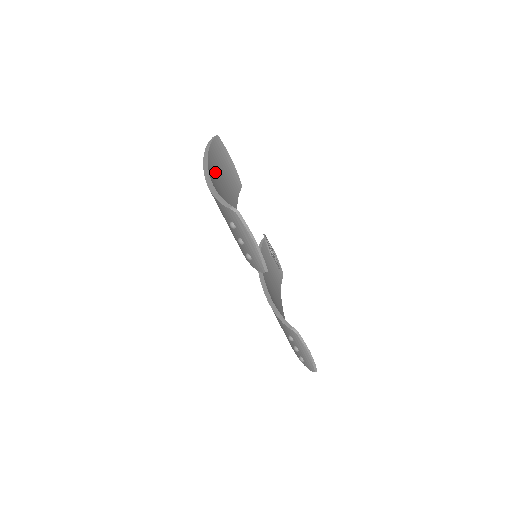
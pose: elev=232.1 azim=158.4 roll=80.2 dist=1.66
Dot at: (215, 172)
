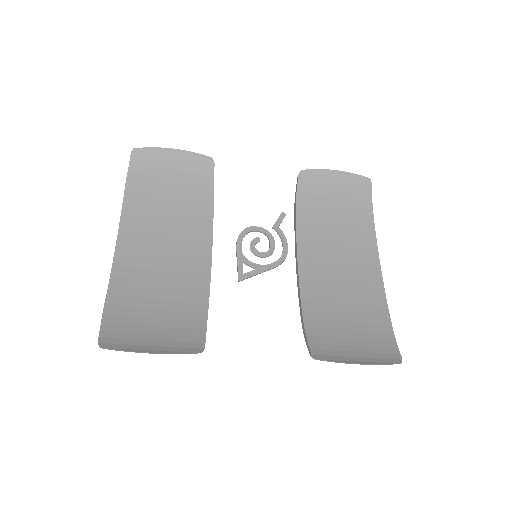
Dot at: (144, 213)
